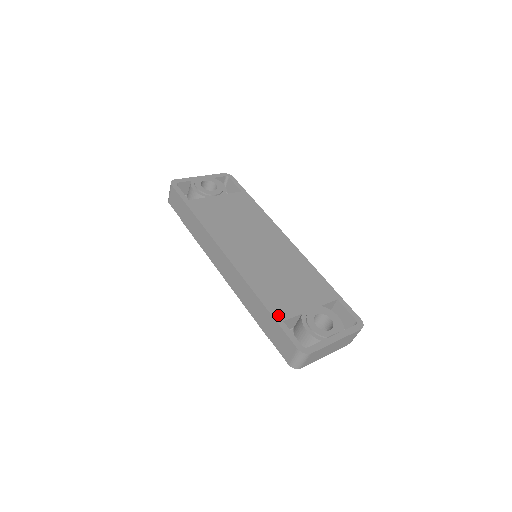
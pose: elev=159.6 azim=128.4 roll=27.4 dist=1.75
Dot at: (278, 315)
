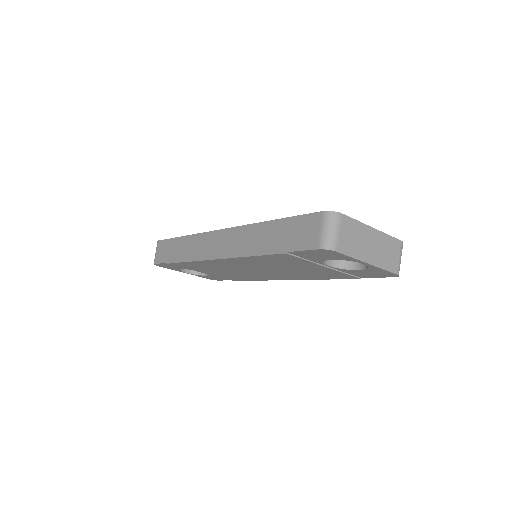
Dot at: occluded
